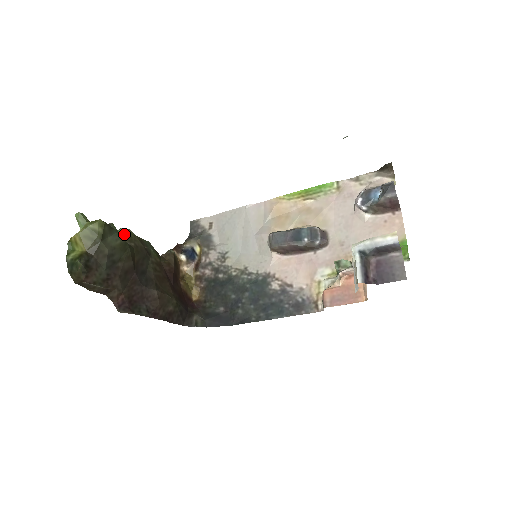
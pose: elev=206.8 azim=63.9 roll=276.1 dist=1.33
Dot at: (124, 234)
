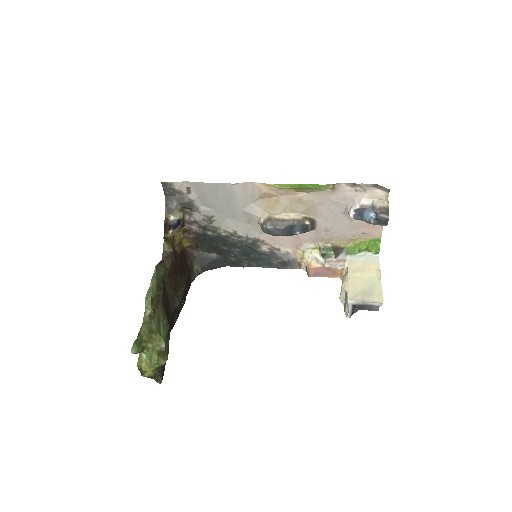
Dot at: (153, 307)
